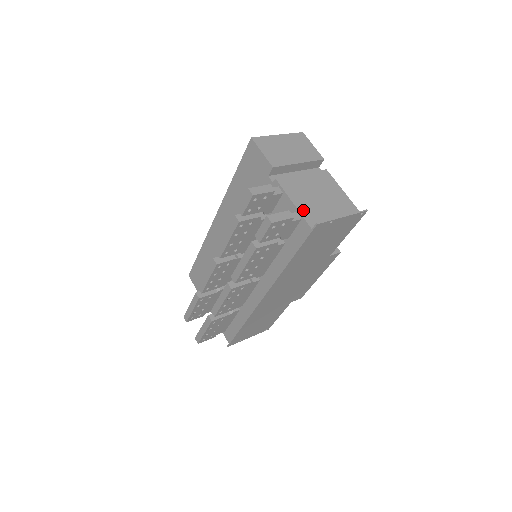
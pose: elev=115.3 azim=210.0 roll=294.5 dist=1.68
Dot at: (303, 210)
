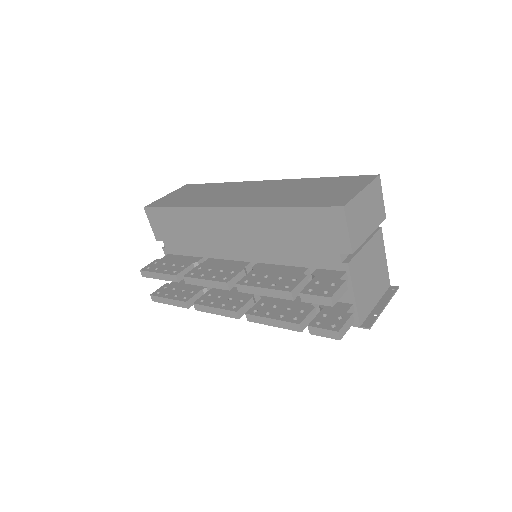
Dot at: (359, 303)
